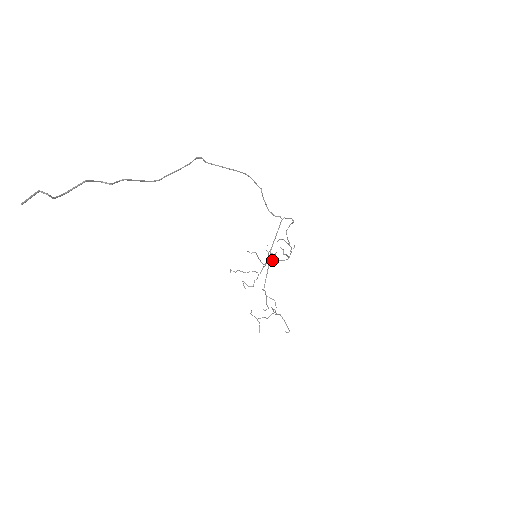
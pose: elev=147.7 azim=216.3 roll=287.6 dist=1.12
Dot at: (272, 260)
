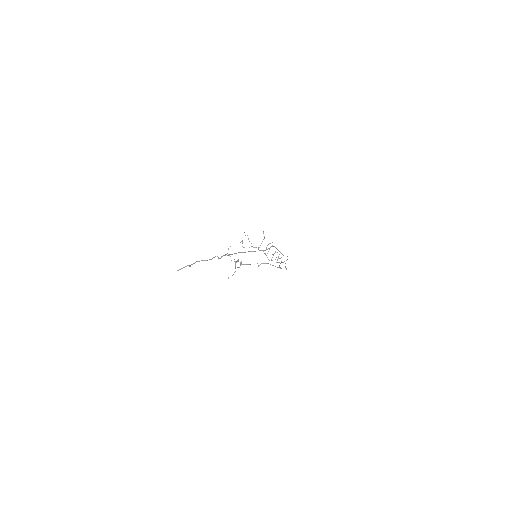
Dot at: occluded
